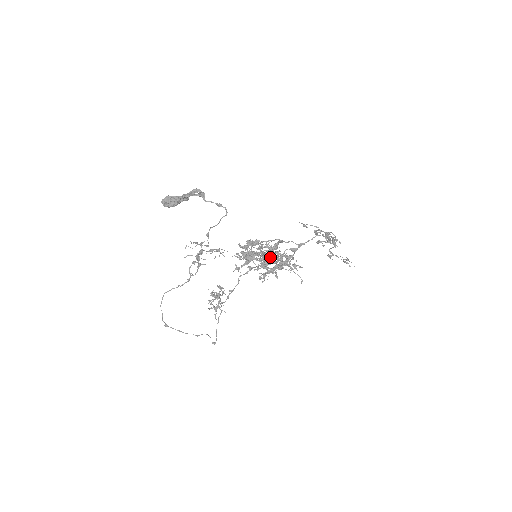
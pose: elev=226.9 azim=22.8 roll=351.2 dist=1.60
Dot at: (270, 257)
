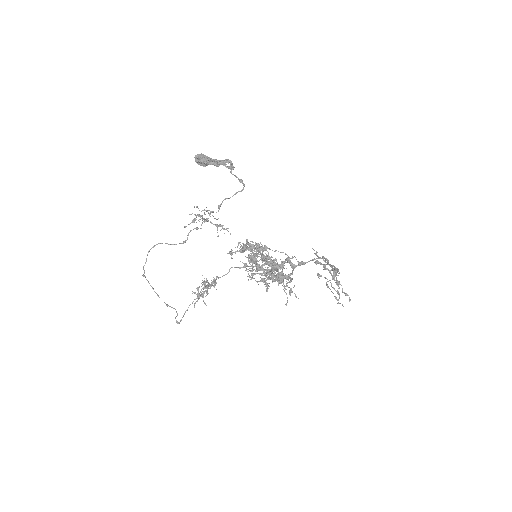
Dot at: (268, 262)
